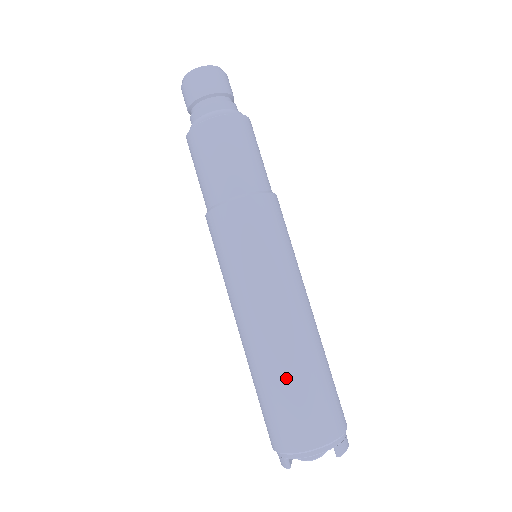
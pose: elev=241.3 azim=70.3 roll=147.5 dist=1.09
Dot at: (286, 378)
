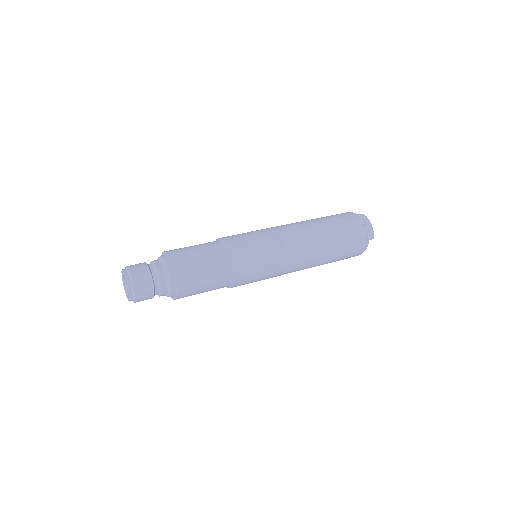
Dot at: occluded
